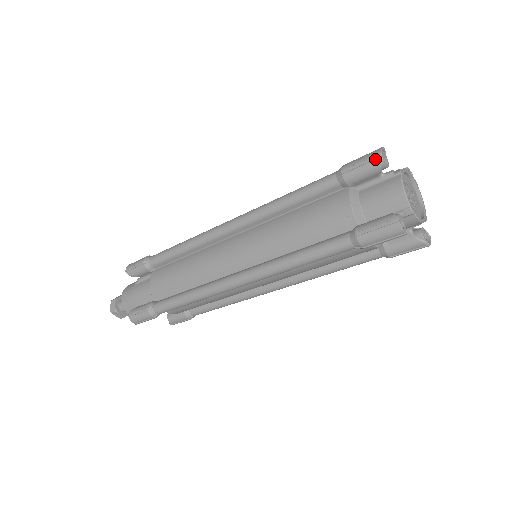
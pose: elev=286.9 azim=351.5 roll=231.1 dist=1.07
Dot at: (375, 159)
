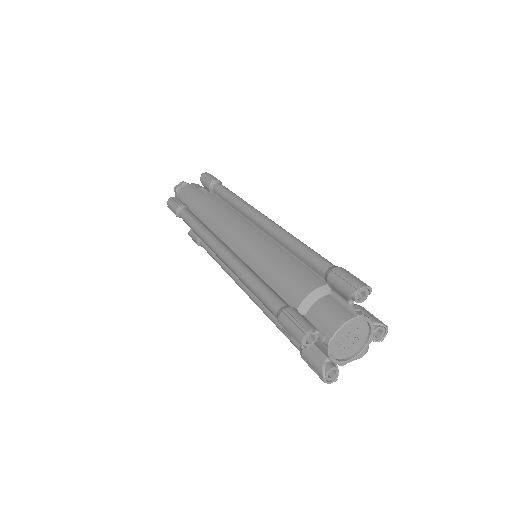
Dot at: (354, 287)
